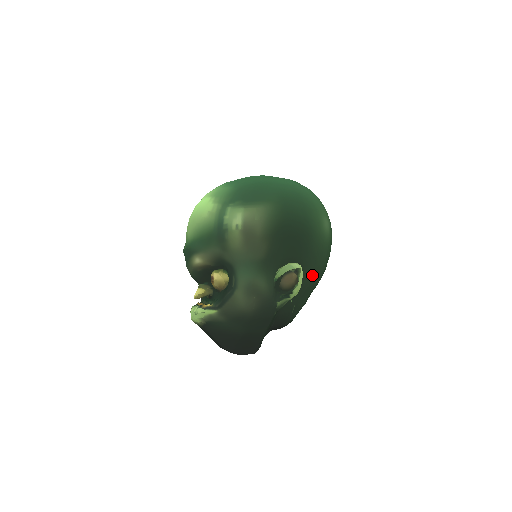
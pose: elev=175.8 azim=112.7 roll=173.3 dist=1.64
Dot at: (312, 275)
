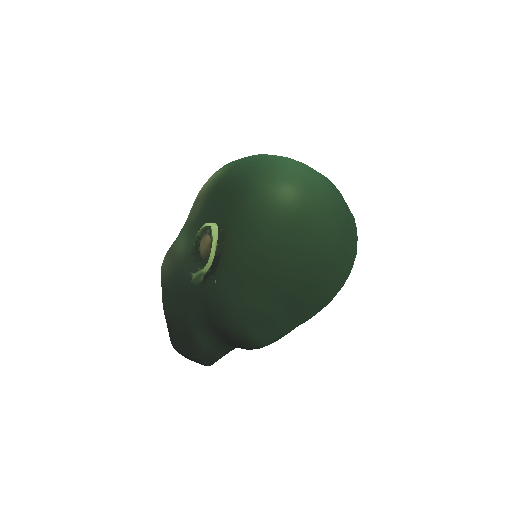
Dot at: (244, 250)
